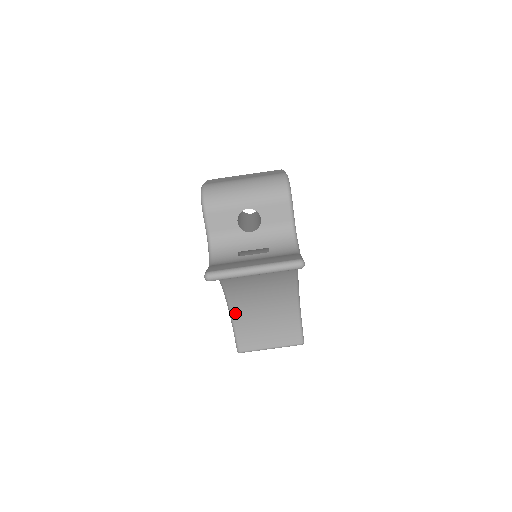
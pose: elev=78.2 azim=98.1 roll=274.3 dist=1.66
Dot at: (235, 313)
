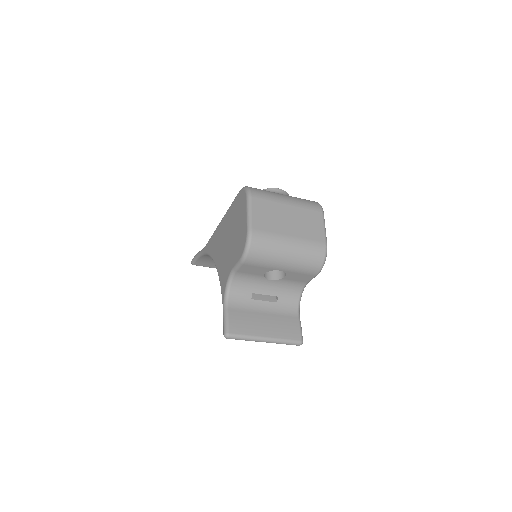
Dot at: occluded
